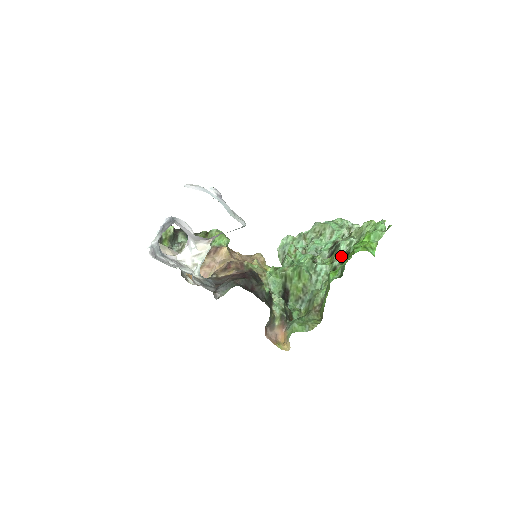
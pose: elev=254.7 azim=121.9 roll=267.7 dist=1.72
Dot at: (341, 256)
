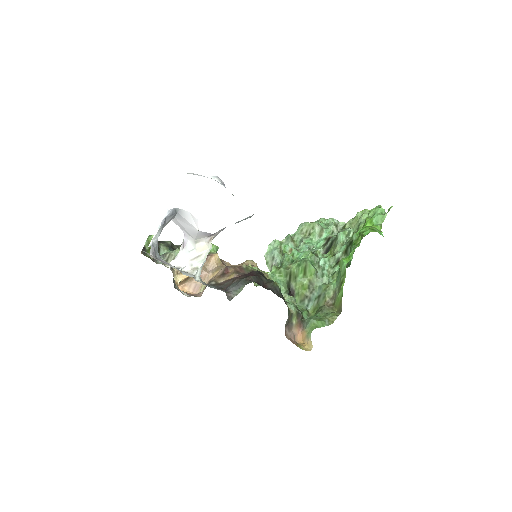
Dot at: (342, 247)
